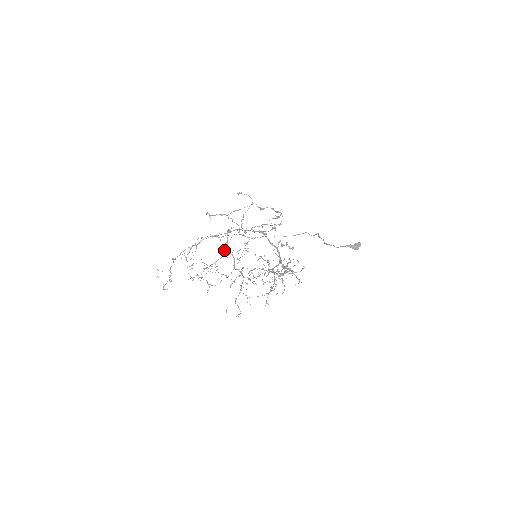
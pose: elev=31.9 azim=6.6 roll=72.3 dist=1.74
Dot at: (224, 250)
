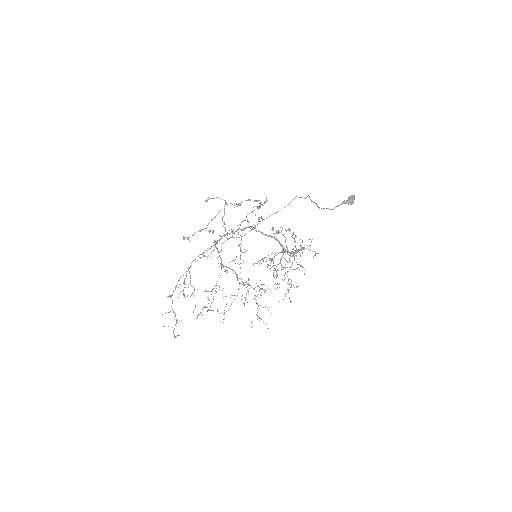
Dot at: (220, 266)
